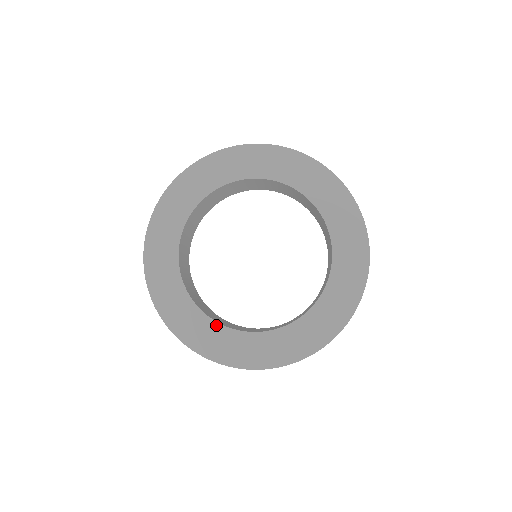
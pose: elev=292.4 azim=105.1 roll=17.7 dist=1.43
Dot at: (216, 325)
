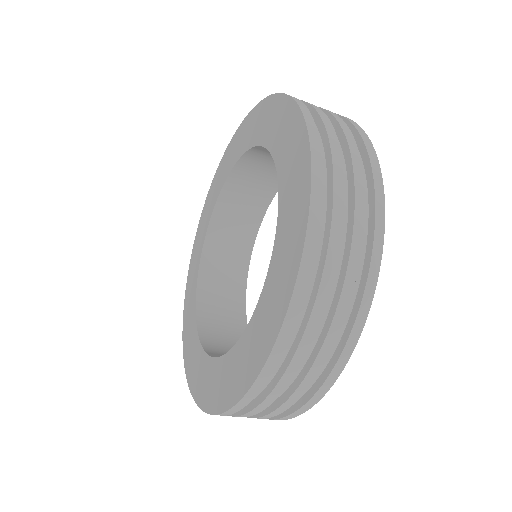
Dot at: (197, 340)
